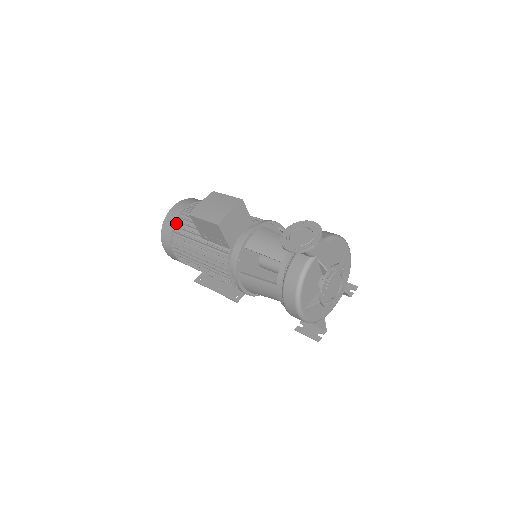
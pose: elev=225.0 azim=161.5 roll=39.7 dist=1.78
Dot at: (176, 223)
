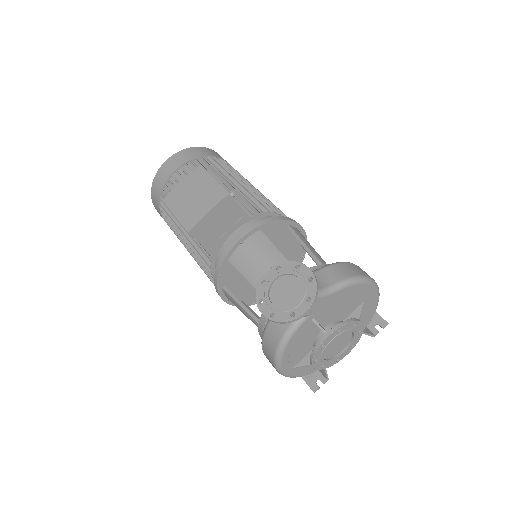
Dot at: (165, 188)
